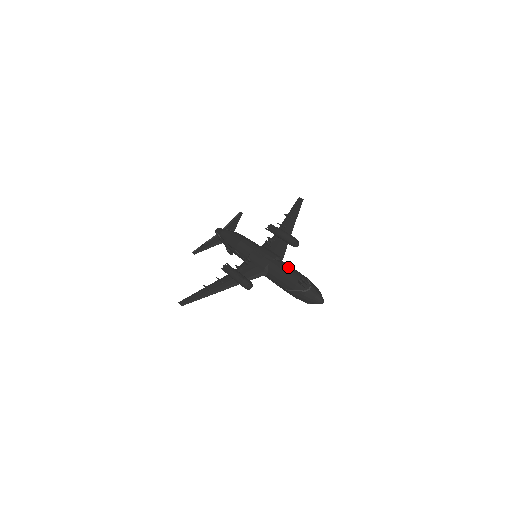
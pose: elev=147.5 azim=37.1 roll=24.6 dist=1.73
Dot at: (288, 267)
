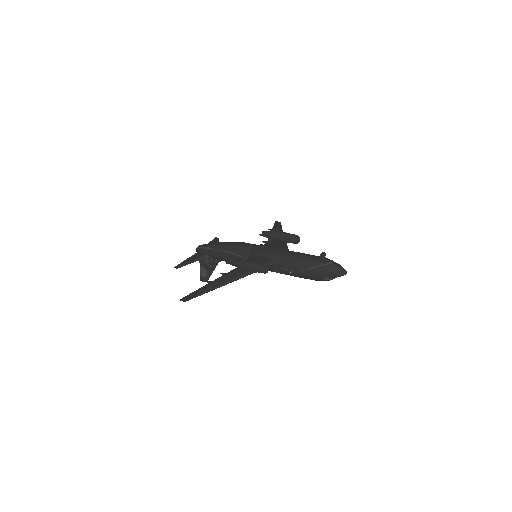
Dot at: occluded
